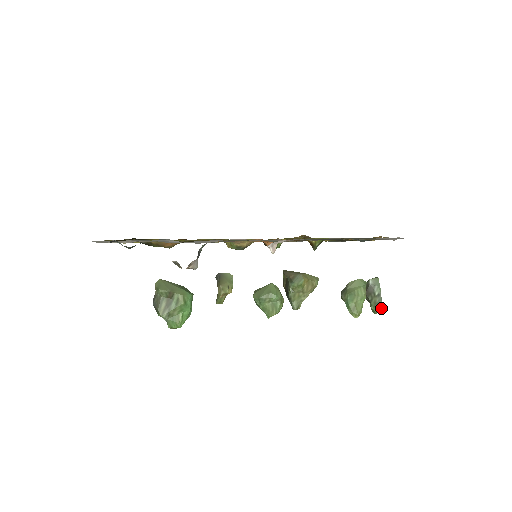
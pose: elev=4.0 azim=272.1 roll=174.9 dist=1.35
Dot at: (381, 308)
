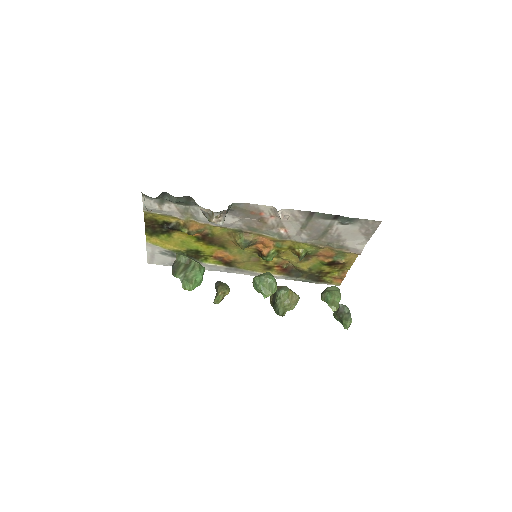
Dot at: (351, 322)
